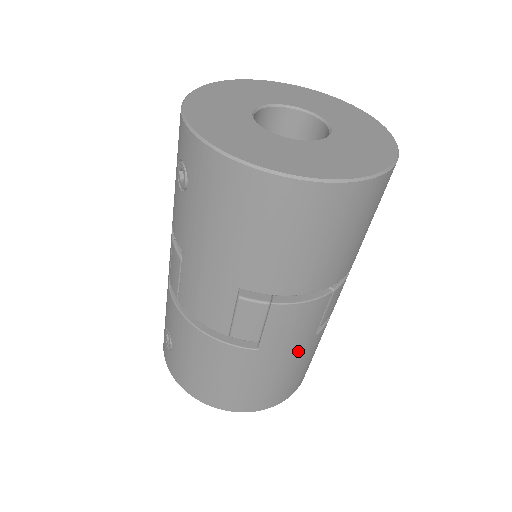
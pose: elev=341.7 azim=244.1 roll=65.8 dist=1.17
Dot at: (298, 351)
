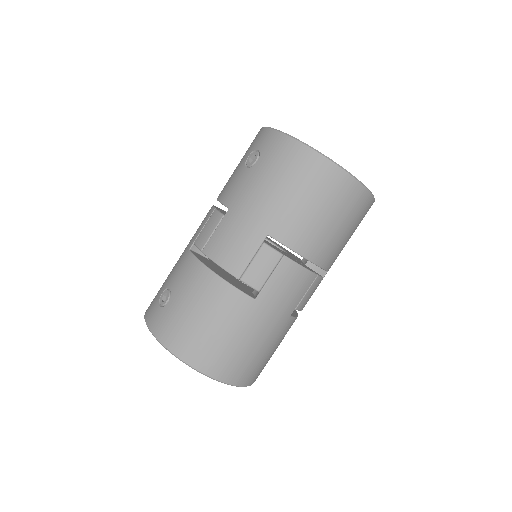
Dot at: (277, 322)
